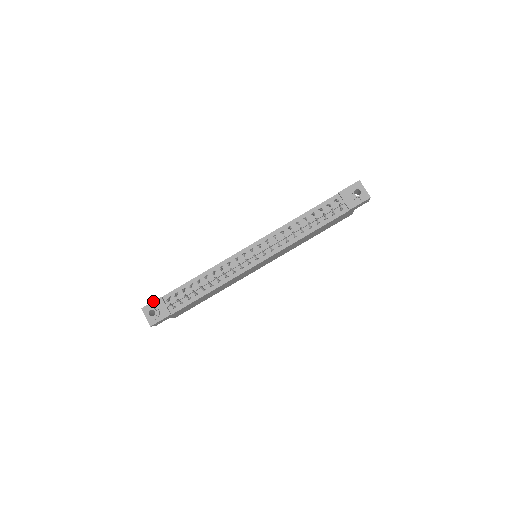
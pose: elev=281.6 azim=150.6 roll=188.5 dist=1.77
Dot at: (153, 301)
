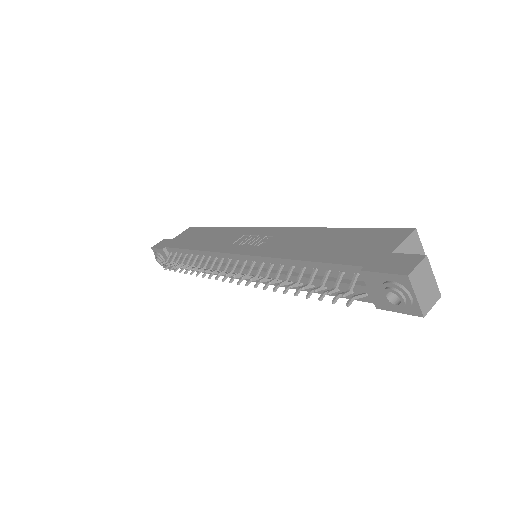
Dot at: (157, 248)
